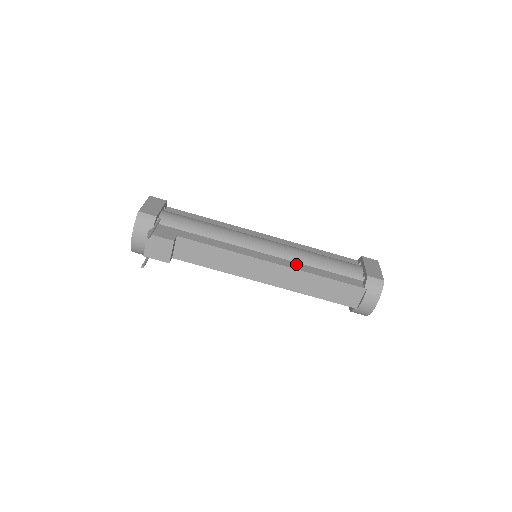
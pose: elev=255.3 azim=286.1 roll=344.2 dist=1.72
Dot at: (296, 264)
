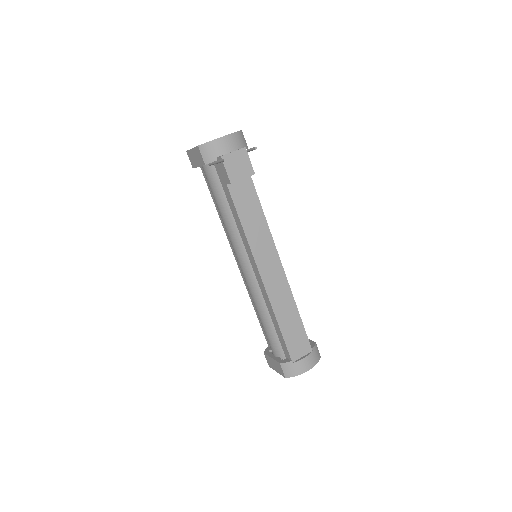
Dot at: occluded
